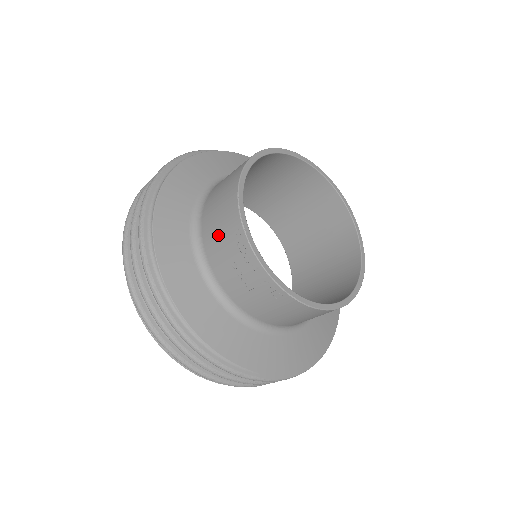
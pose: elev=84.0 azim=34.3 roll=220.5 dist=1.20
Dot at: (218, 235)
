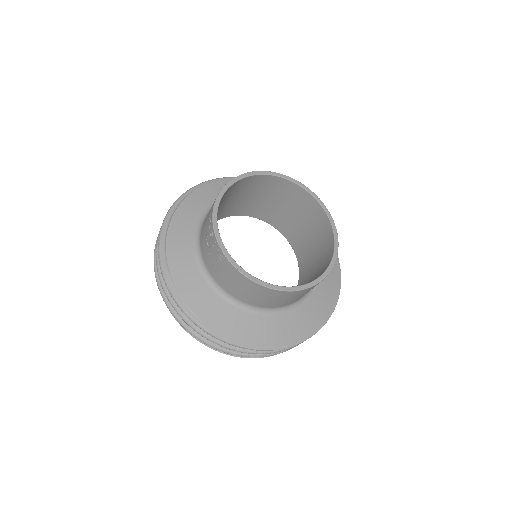
Dot at: (208, 214)
